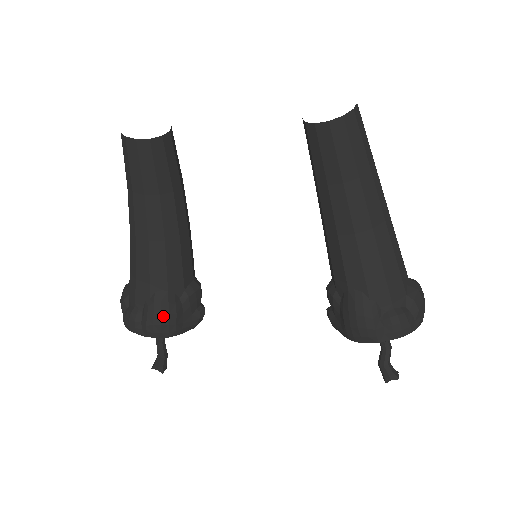
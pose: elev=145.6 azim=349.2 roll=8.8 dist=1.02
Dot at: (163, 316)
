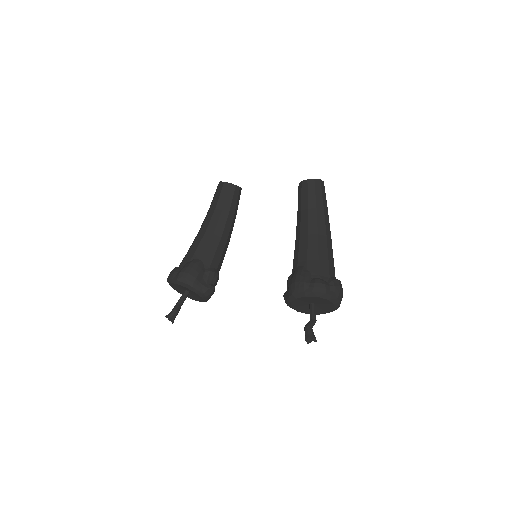
Dot at: (192, 270)
